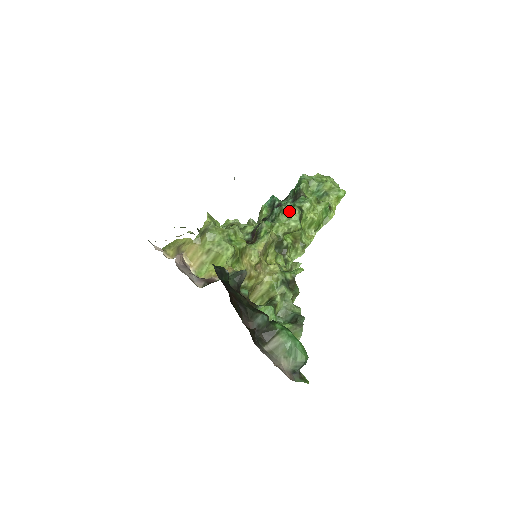
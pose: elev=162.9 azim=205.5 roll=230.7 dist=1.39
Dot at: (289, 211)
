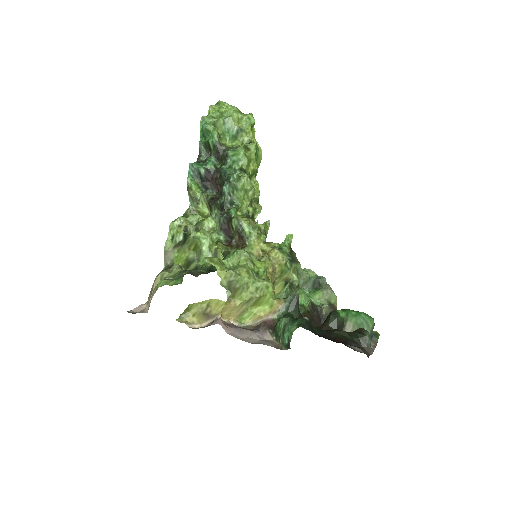
Dot at: (242, 184)
